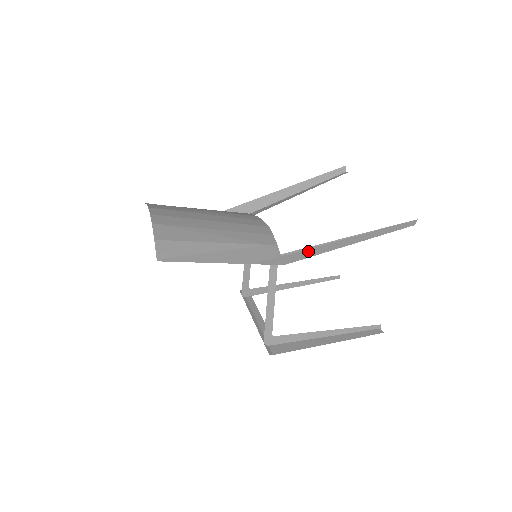
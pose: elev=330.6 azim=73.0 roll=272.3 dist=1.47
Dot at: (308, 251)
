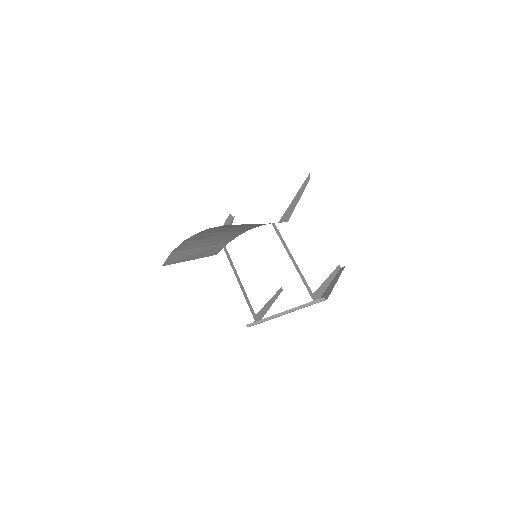
Dot at: (291, 206)
